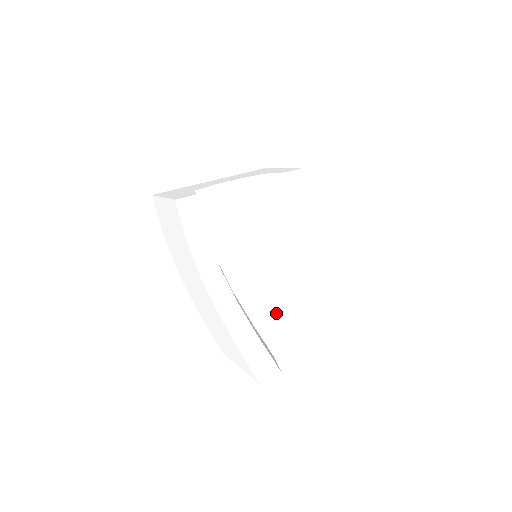
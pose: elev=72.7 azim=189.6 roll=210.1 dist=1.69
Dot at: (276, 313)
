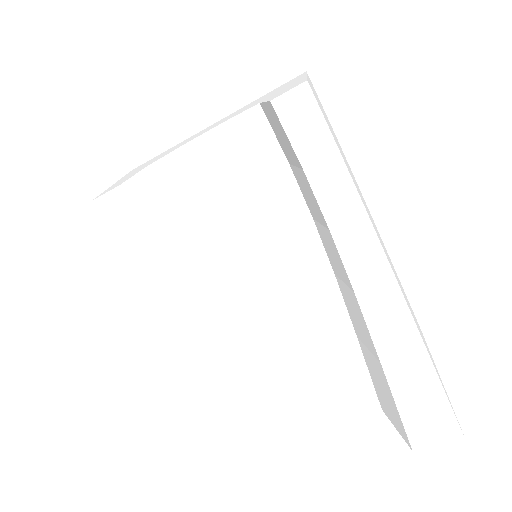
Dot at: (270, 363)
